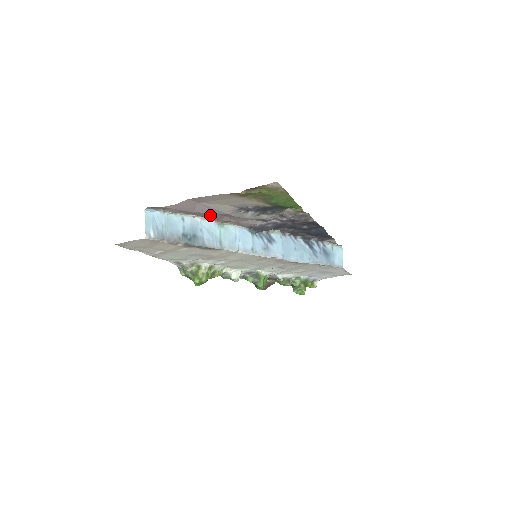
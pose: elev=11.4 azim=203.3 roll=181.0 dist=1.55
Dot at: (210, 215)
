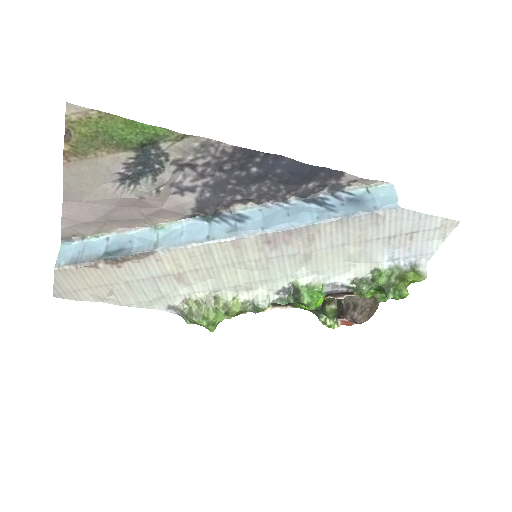
Dot at: (118, 215)
